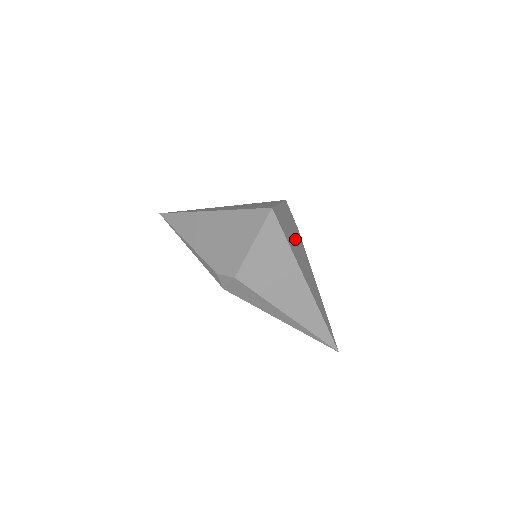
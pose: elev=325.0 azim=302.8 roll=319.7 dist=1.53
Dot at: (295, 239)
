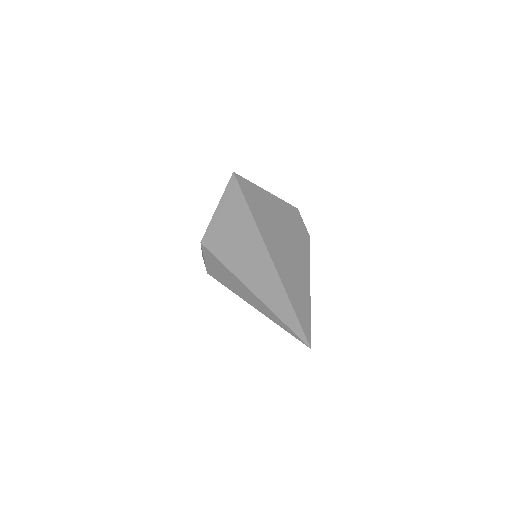
Dot at: (281, 223)
